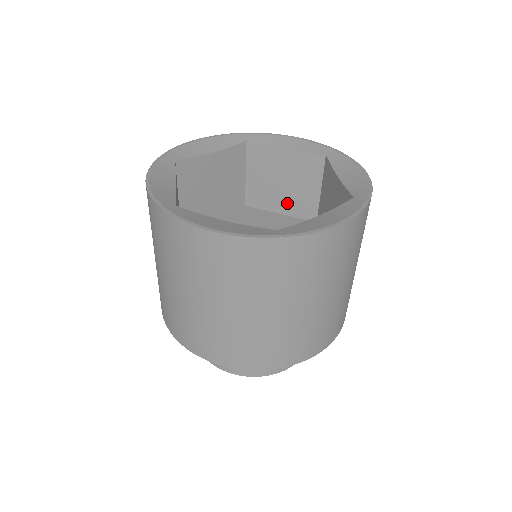
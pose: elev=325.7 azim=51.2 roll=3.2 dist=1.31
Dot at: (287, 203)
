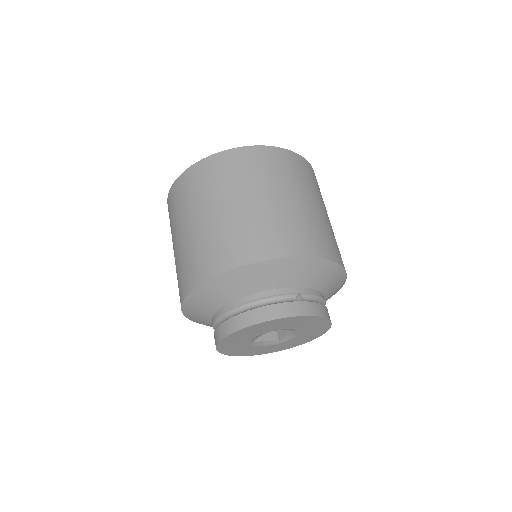
Dot at: occluded
